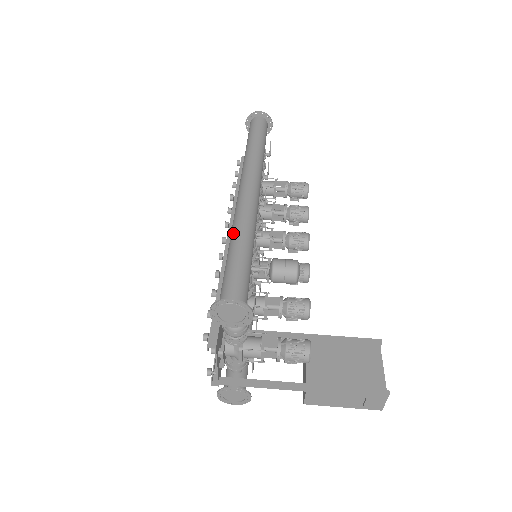
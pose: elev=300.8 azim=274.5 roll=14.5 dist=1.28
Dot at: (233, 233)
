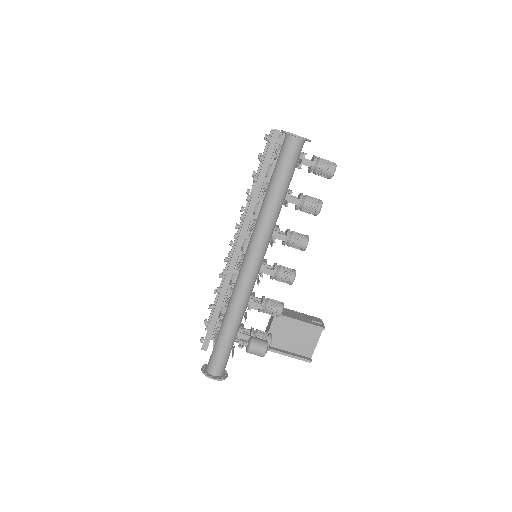
Dot at: (228, 313)
